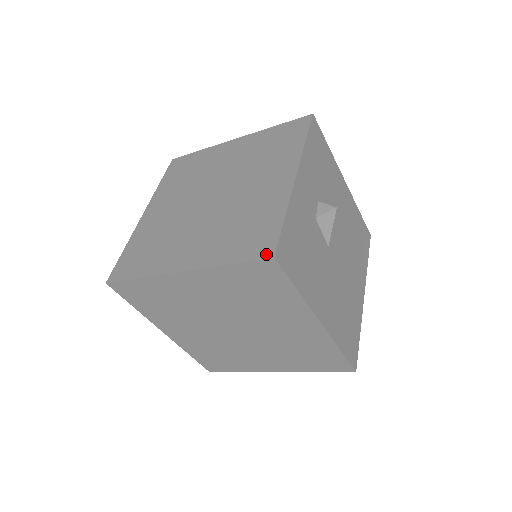
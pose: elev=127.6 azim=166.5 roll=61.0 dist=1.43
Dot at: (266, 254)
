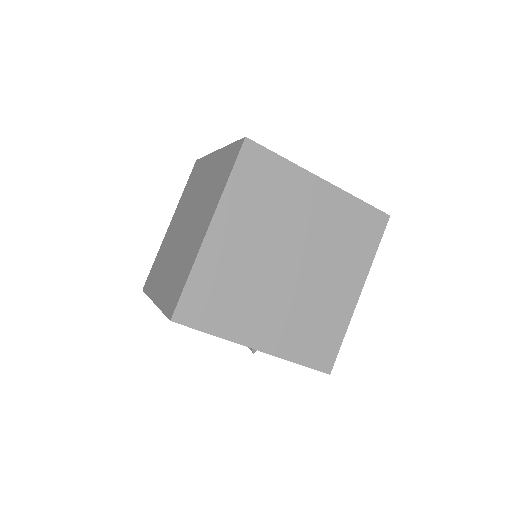
Dot at: (240, 145)
